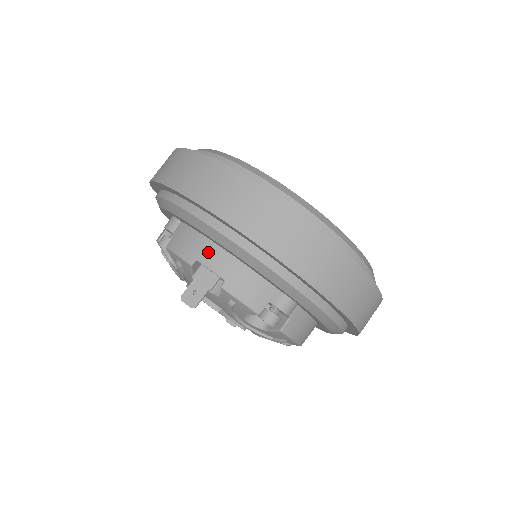
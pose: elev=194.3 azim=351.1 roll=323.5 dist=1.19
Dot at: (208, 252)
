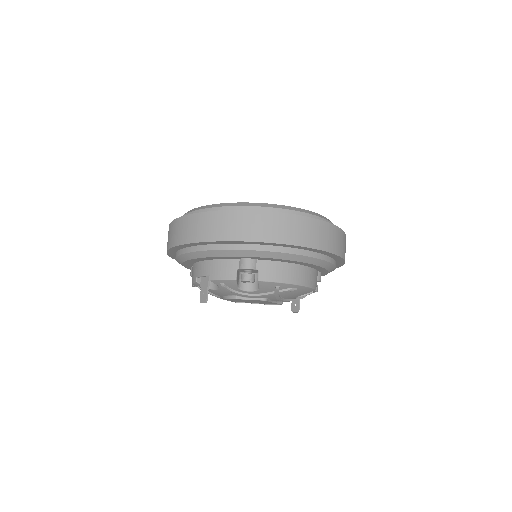
Dot at: (198, 269)
